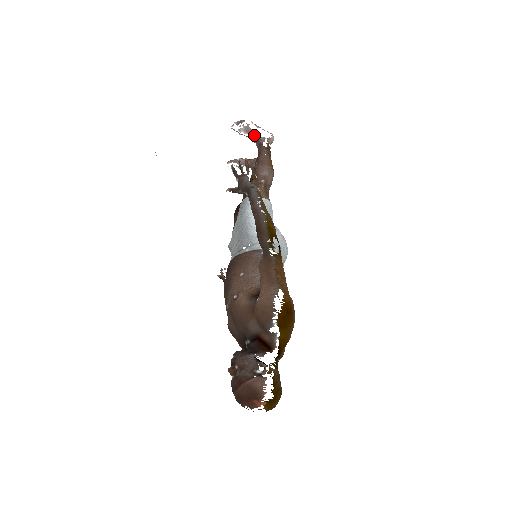
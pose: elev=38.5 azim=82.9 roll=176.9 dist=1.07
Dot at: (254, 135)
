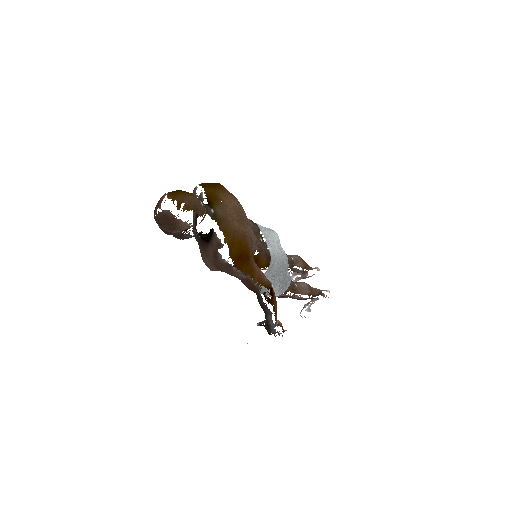
Dot at: (300, 272)
